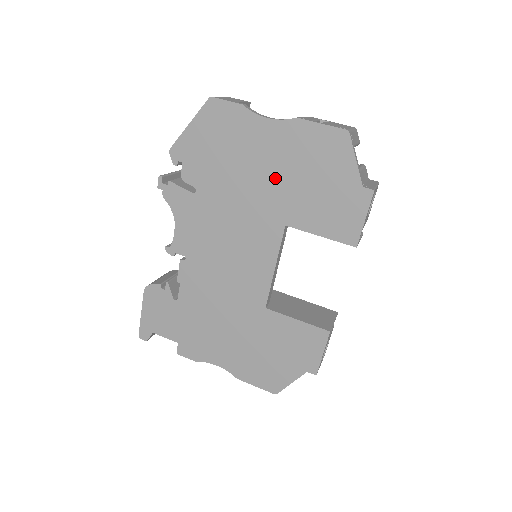
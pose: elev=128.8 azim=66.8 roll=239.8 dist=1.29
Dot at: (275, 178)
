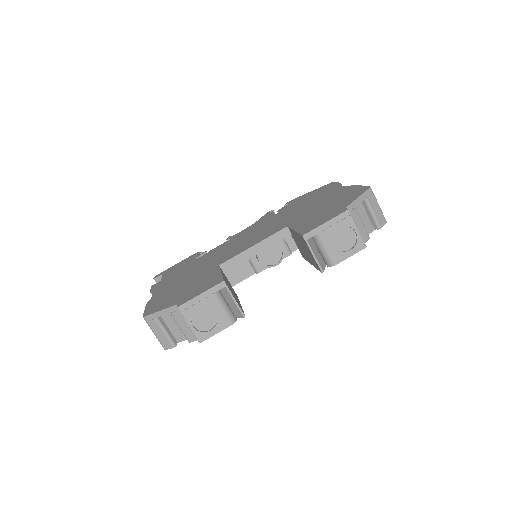
Dot at: (313, 207)
